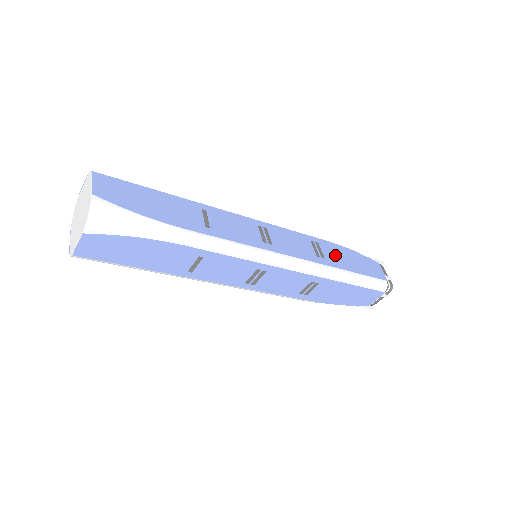
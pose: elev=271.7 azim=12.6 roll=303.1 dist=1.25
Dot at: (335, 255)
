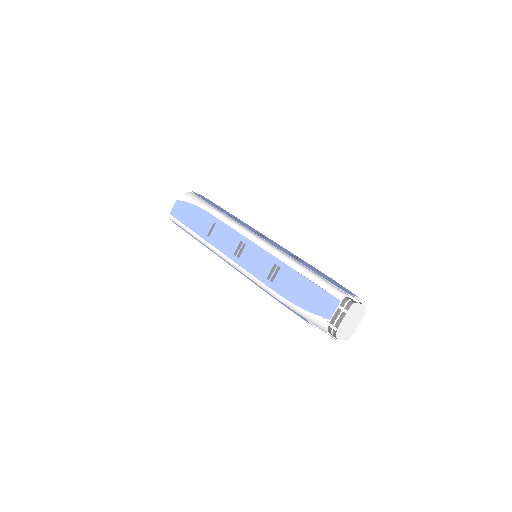
Dot at: (309, 266)
